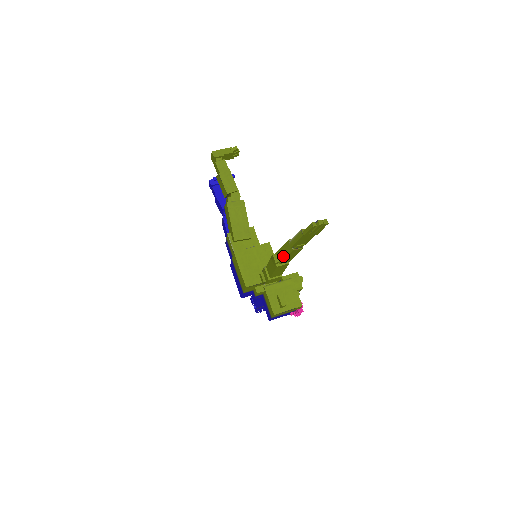
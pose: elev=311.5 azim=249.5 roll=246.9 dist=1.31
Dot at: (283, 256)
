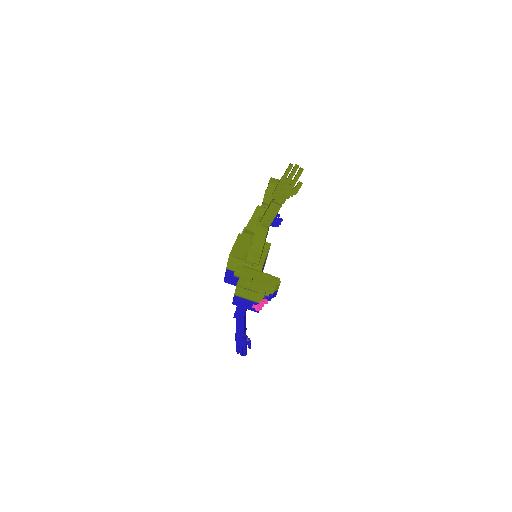
Dot at: (265, 213)
